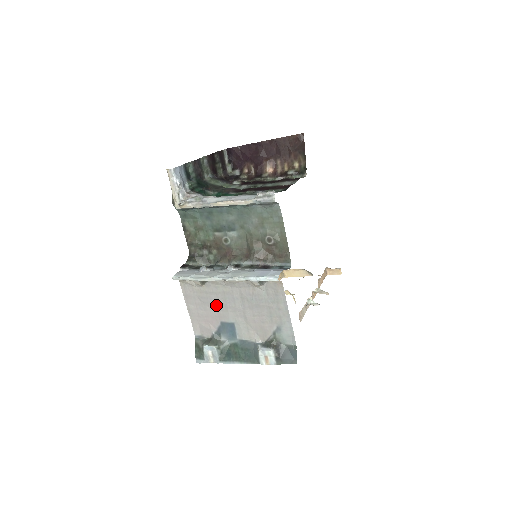
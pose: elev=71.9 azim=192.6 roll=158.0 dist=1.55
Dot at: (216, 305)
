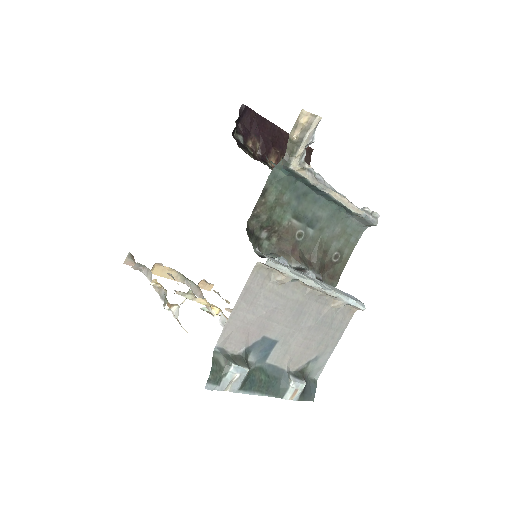
Dot at: (276, 313)
